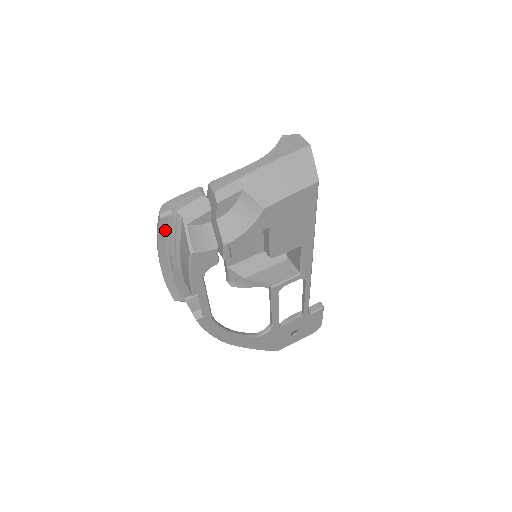
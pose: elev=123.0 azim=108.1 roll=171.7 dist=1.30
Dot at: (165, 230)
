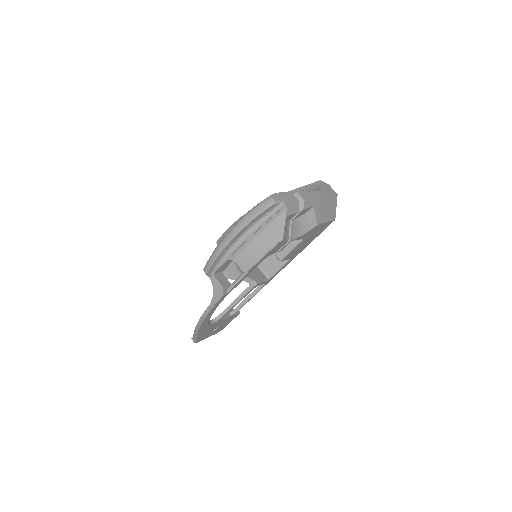
Dot at: (264, 213)
